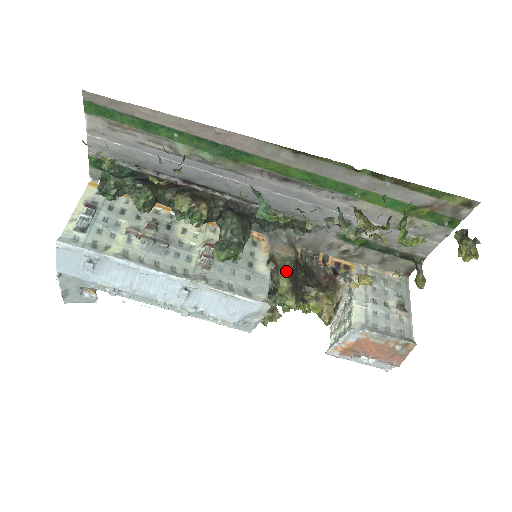
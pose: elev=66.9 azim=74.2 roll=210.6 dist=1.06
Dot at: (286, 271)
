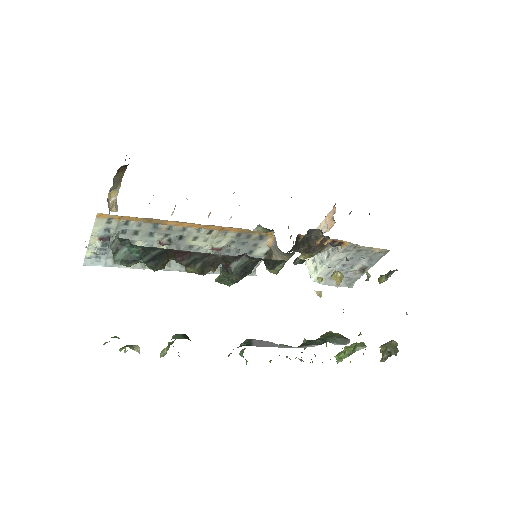
Dot at: occluded
